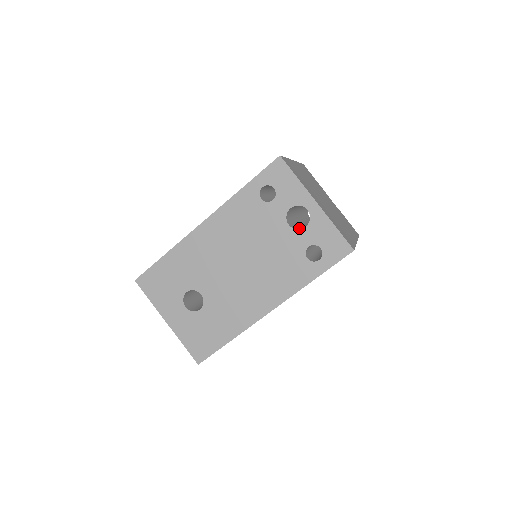
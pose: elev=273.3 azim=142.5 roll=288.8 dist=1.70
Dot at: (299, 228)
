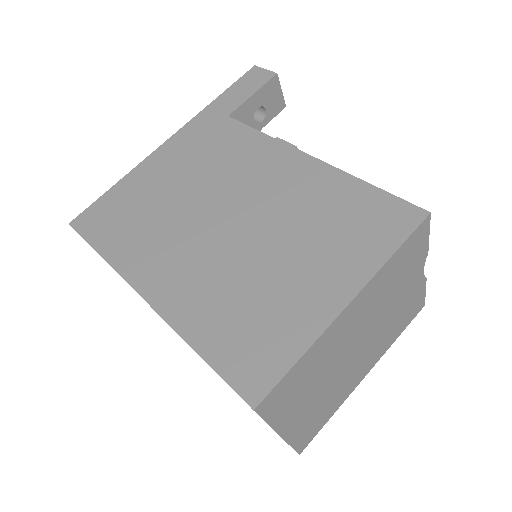
Dot at: occluded
